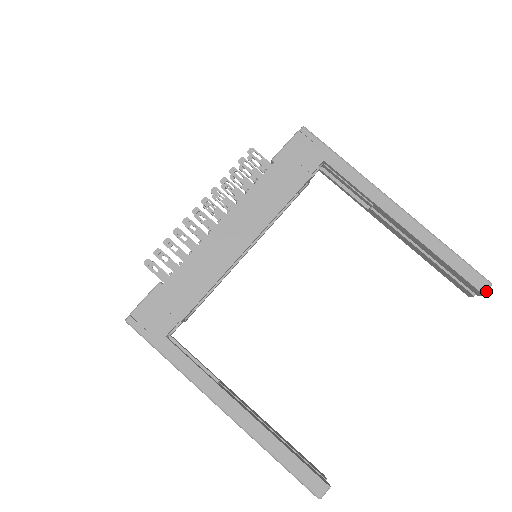
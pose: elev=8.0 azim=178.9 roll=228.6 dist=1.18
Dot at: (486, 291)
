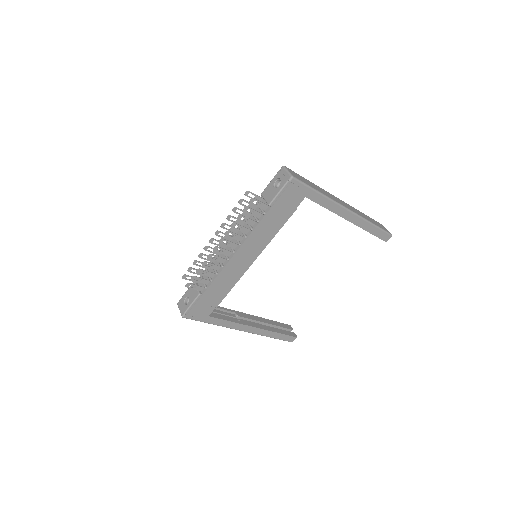
Dot at: occluded
